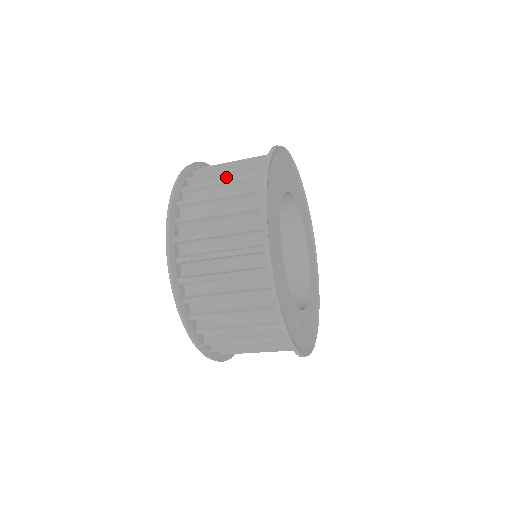
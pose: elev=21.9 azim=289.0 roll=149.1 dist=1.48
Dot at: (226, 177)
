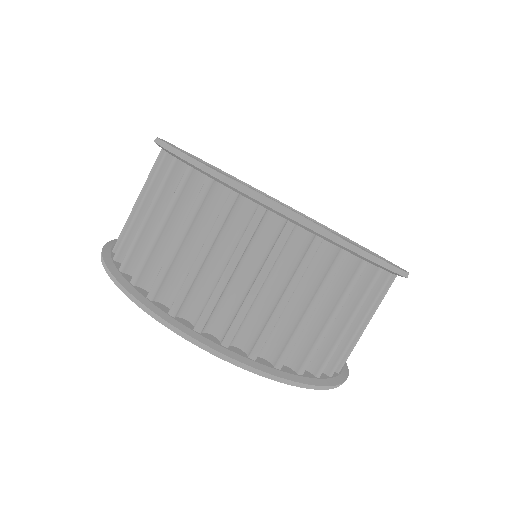
Dot at: occluded
